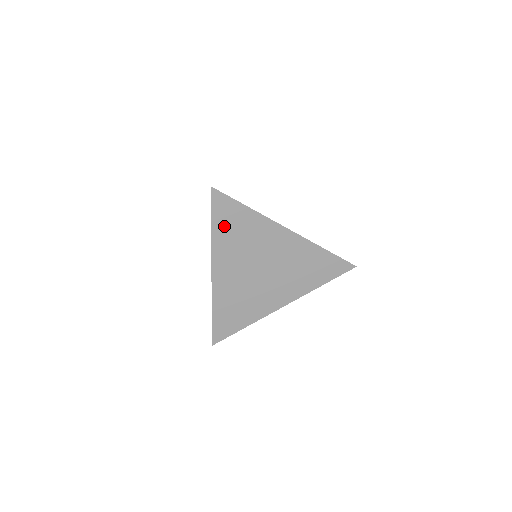
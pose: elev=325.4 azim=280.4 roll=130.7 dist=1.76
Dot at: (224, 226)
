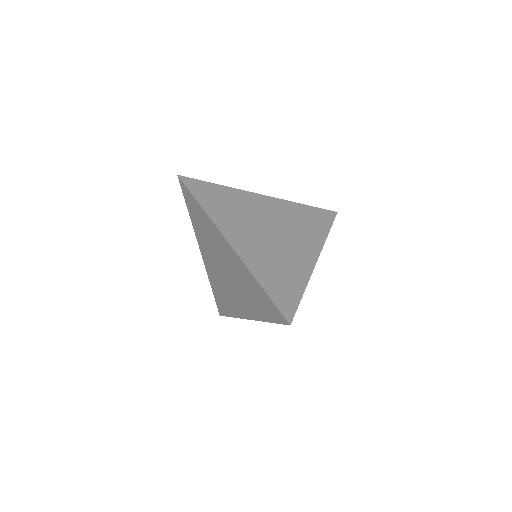
Dot at: occluded
